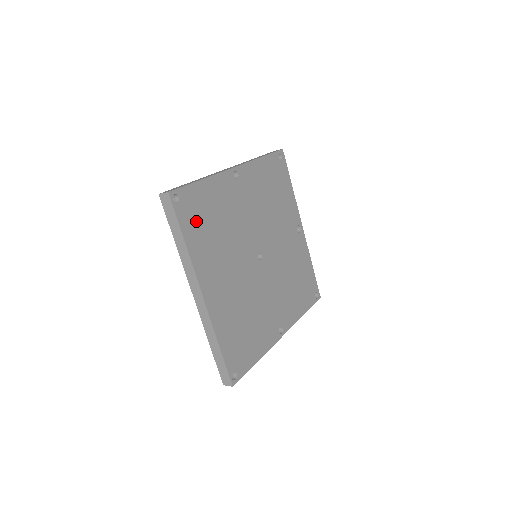
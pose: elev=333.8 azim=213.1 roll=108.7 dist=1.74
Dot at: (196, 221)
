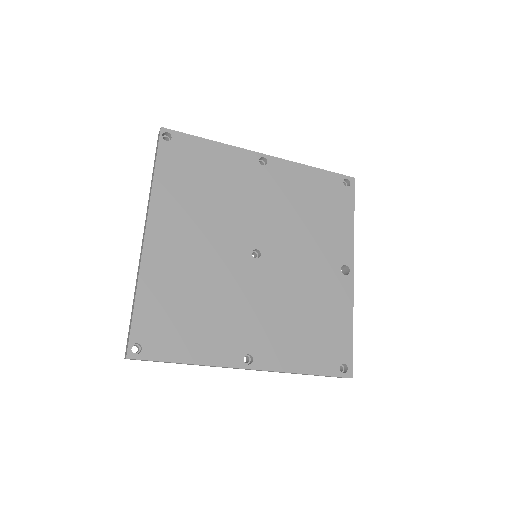
Dot at: (181, 167)
